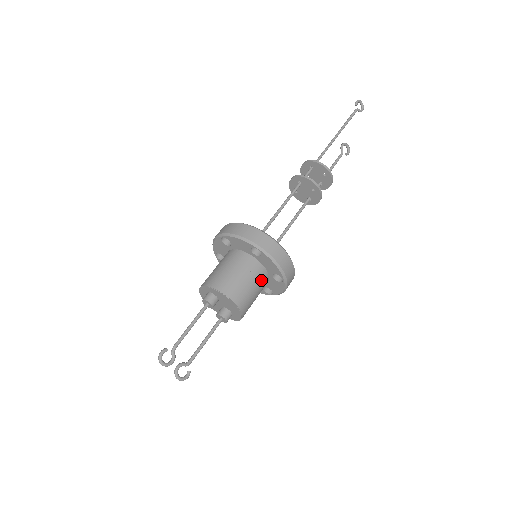
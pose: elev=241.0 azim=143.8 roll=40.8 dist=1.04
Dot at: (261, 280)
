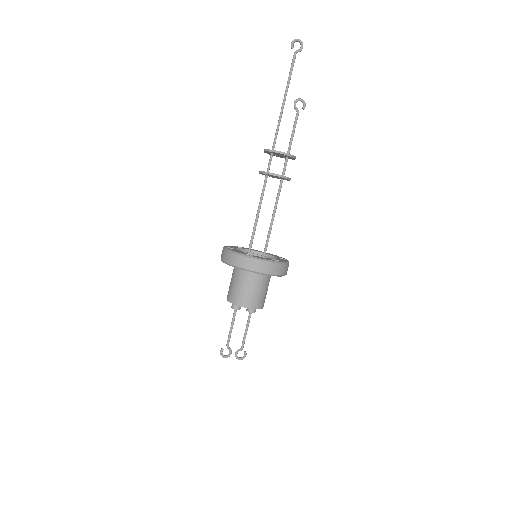
Dot at: (261, 281)
